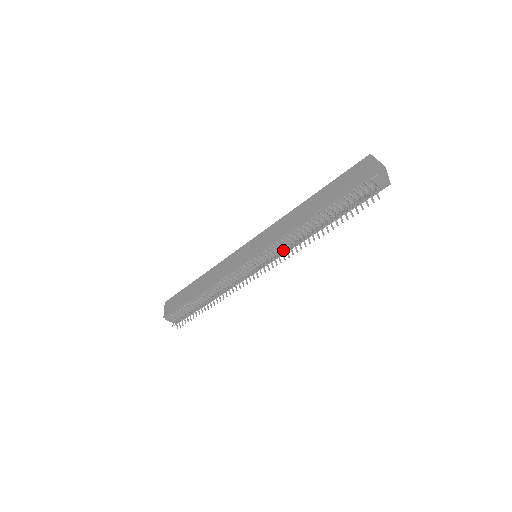
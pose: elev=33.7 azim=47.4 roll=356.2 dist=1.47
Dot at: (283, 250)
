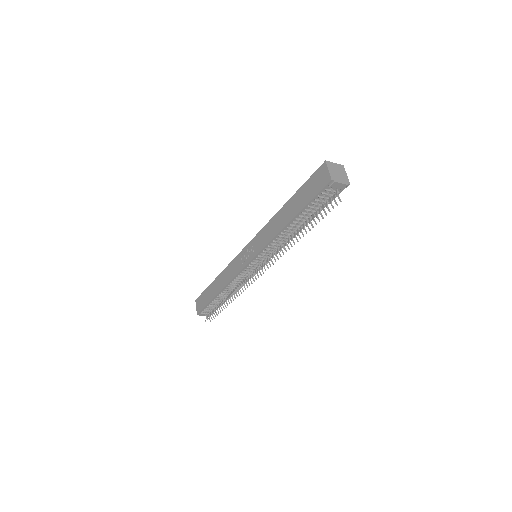
Dot at: occluded
